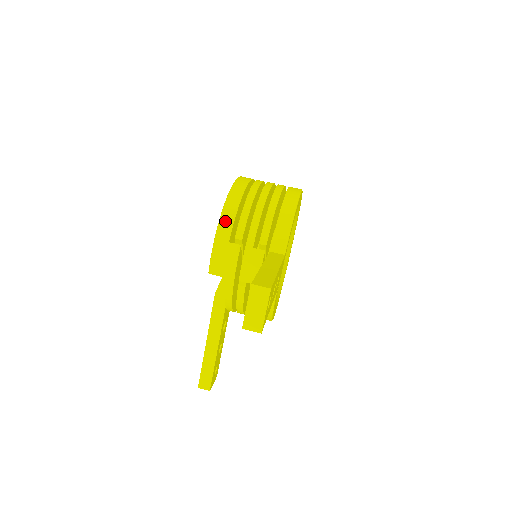
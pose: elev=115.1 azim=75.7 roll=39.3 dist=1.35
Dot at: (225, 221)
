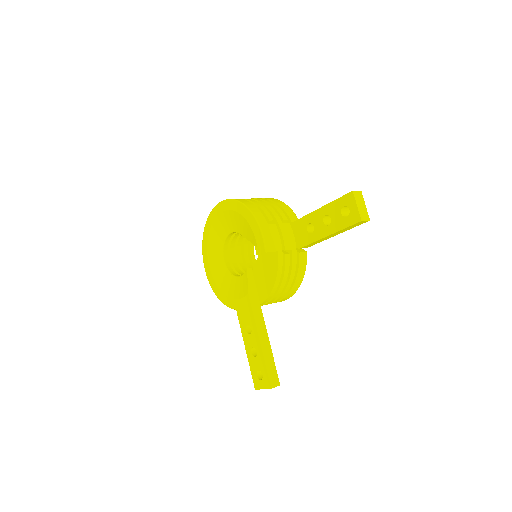
Dot at: (256, 212)
